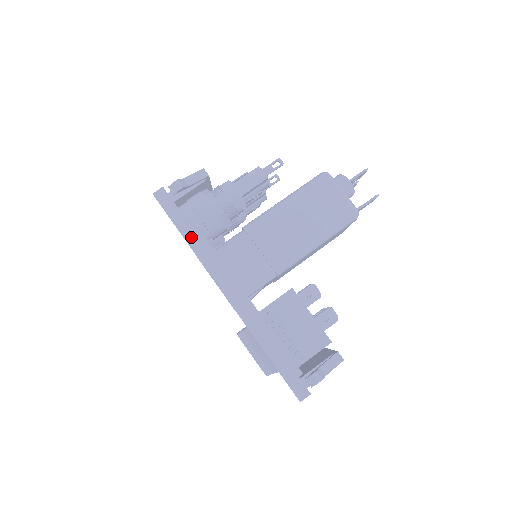
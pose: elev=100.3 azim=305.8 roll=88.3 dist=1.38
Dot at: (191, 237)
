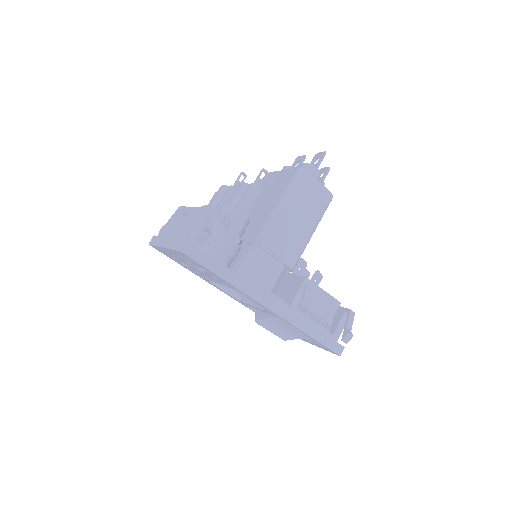
Dot at: (229, 276)
